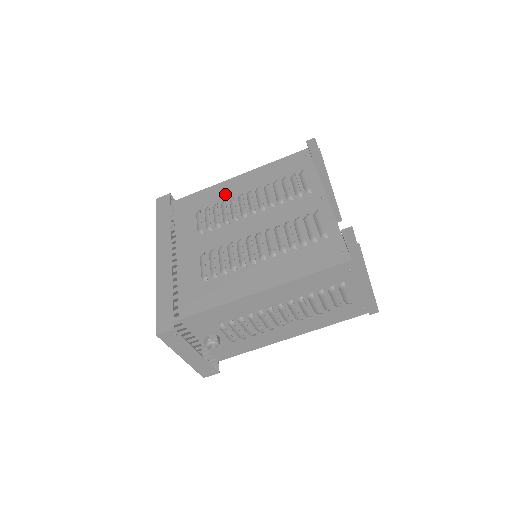
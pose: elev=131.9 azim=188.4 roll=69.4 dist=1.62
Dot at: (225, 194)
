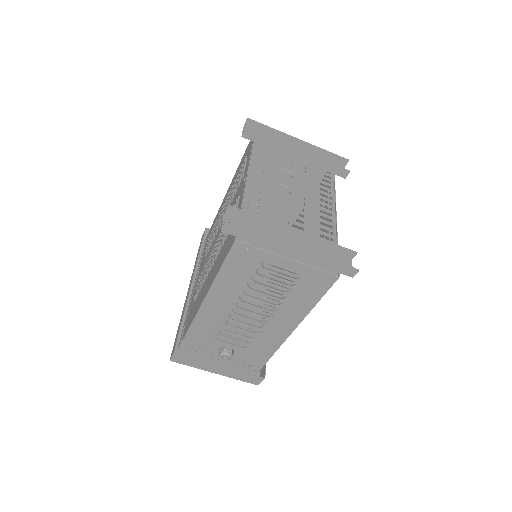
Dot at: (220, 211)
